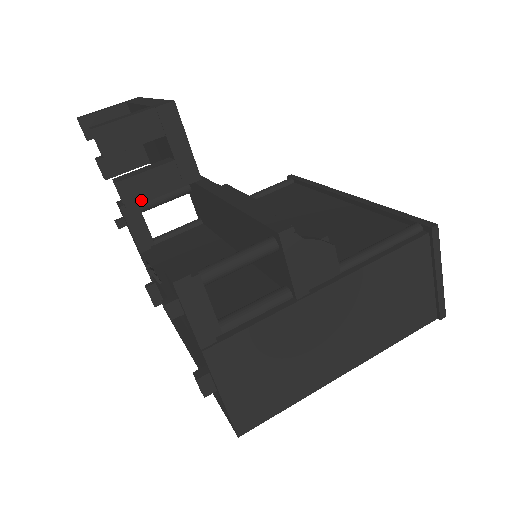
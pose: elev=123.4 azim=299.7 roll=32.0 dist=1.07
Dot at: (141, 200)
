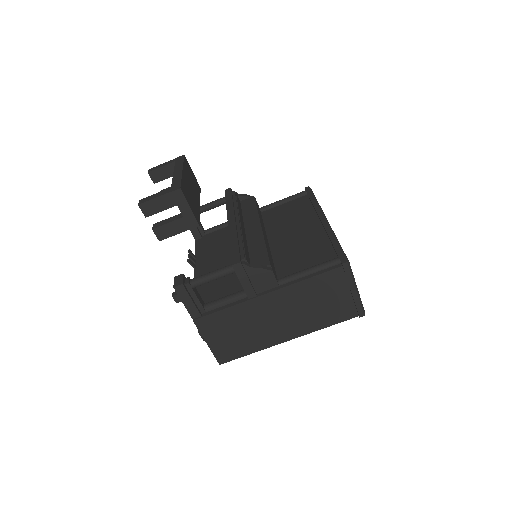
Dot at: (167, 237)
